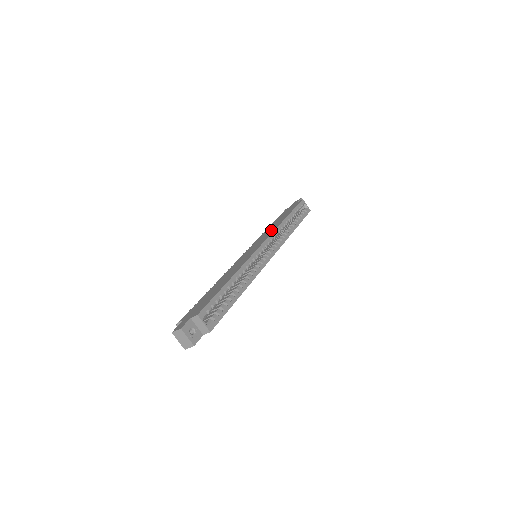
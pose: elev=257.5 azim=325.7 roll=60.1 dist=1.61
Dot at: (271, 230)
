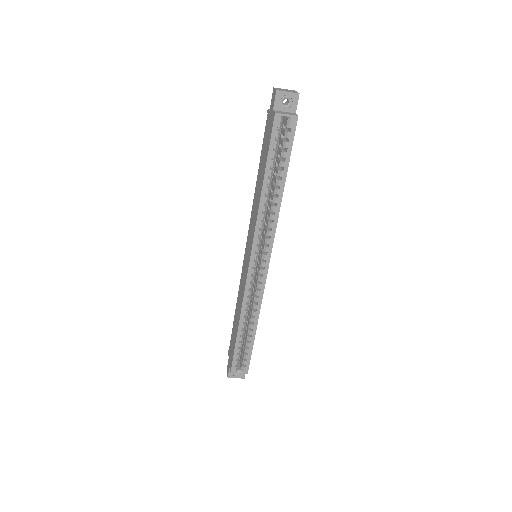
Dot at: (254, 216)
